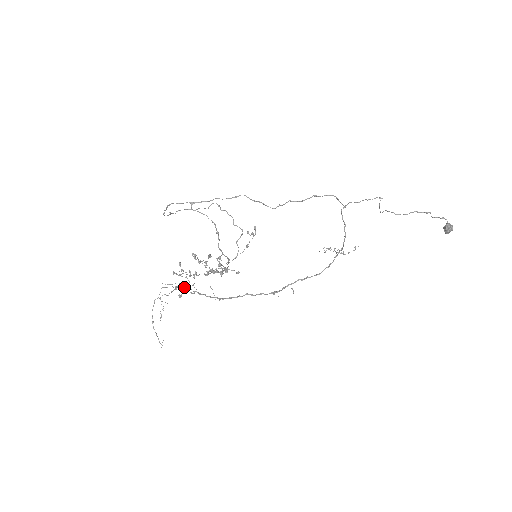
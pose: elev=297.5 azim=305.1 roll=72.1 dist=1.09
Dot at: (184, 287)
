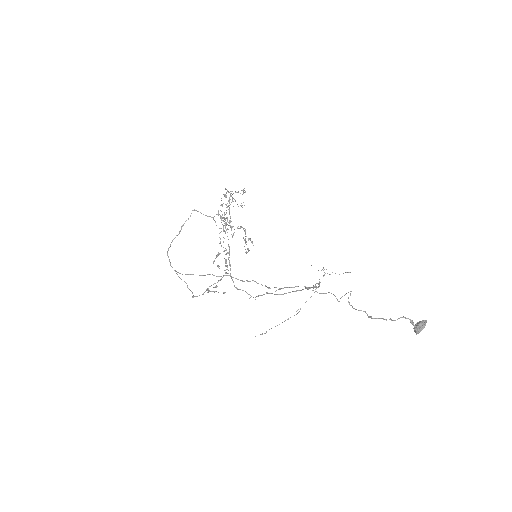
Dot at: (225, 226)
